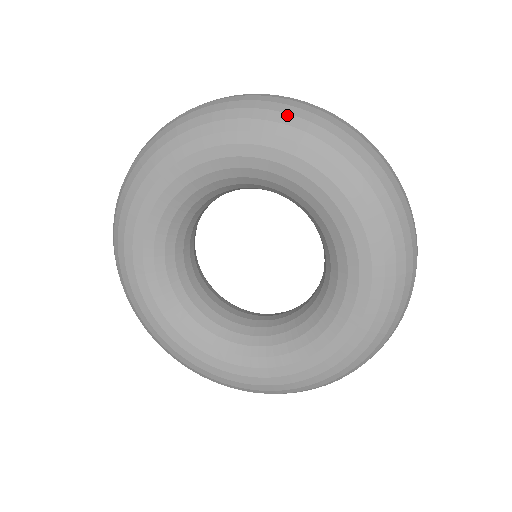
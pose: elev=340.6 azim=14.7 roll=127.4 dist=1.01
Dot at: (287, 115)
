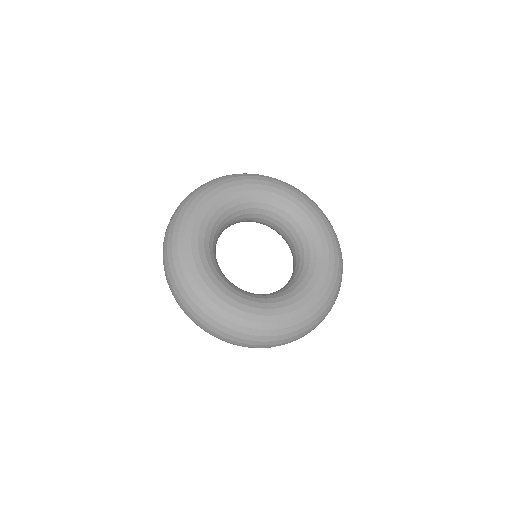
Dot at: (325, 215)
